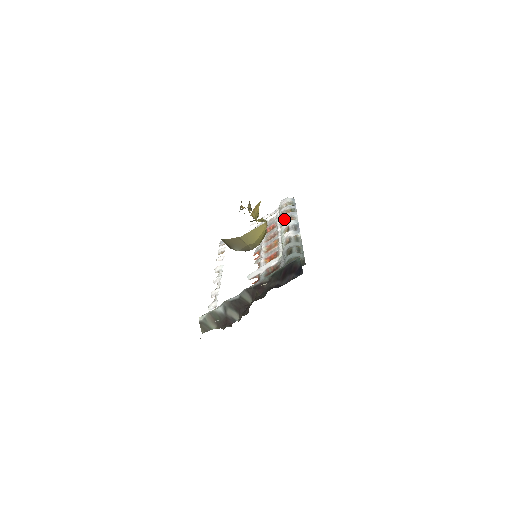
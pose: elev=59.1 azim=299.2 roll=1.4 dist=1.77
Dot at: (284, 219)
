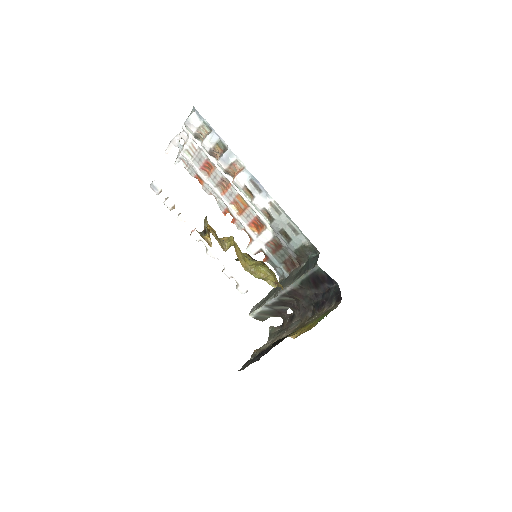
Dot at: (226, 170)
